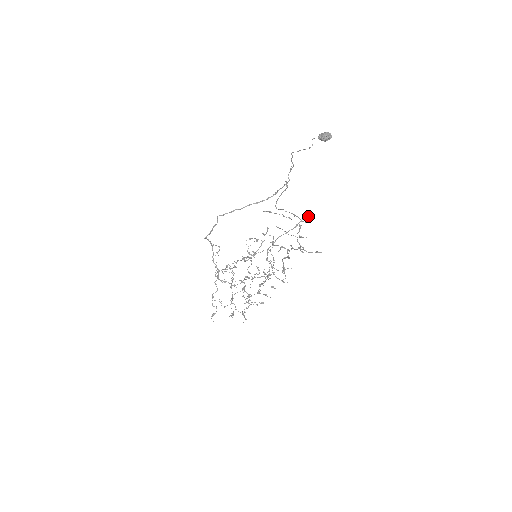
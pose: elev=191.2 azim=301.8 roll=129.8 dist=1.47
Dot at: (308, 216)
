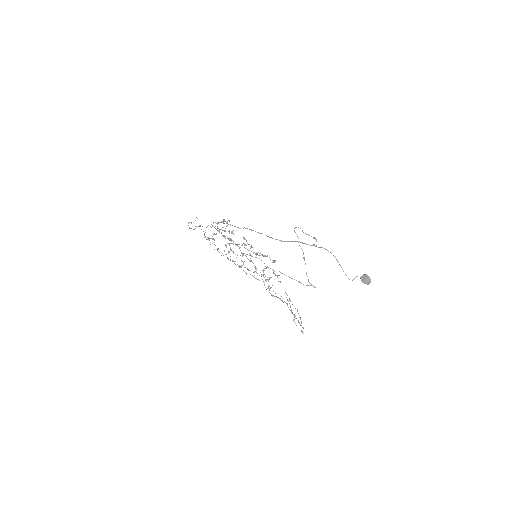
Dot at: occluded
